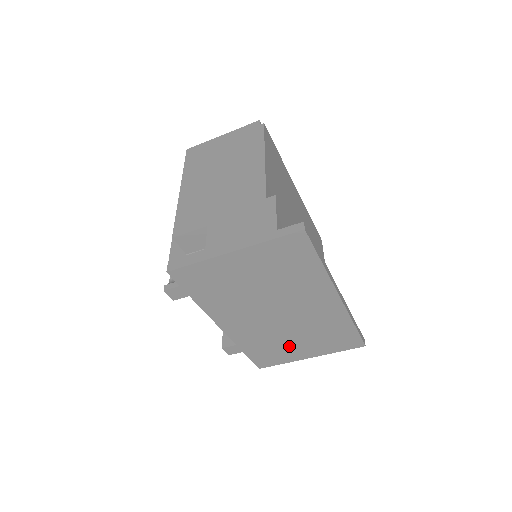
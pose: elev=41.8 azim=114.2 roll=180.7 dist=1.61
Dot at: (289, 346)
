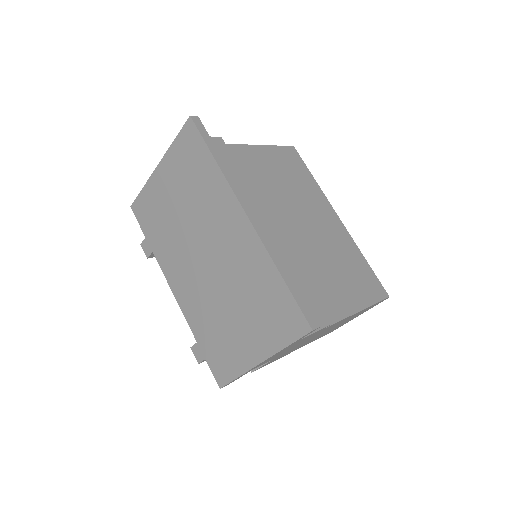
Dot at: (233, 331)
